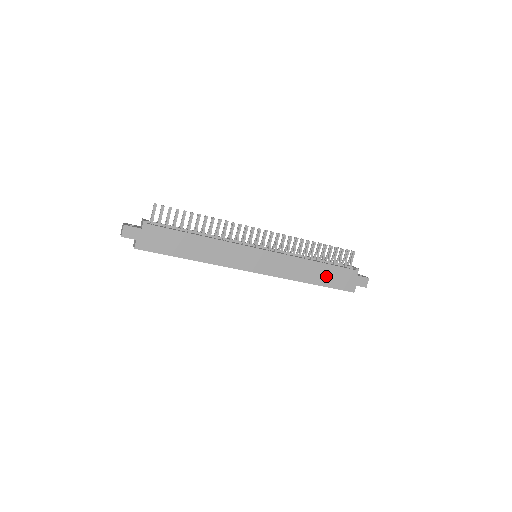
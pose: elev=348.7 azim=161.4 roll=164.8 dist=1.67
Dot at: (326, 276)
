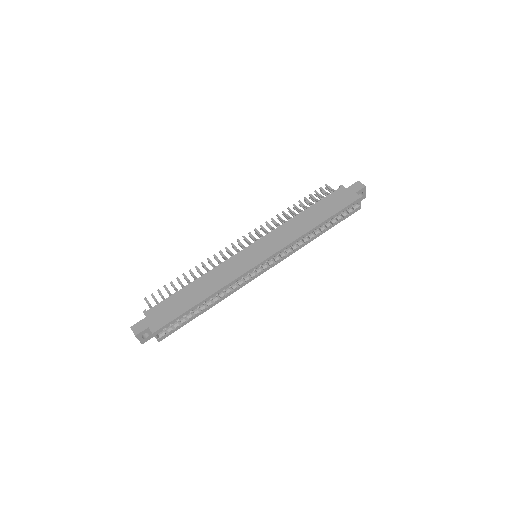
Dot at: (323, 211)
